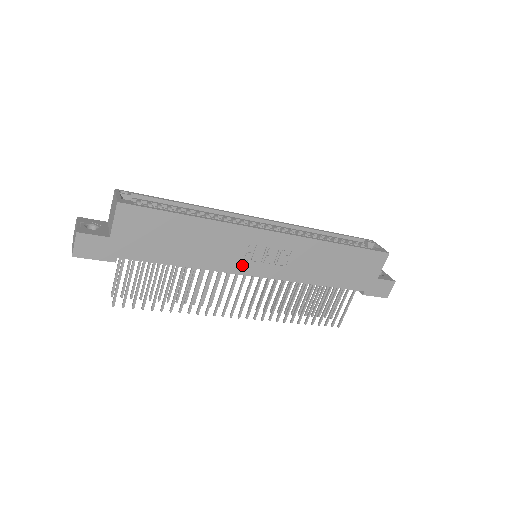
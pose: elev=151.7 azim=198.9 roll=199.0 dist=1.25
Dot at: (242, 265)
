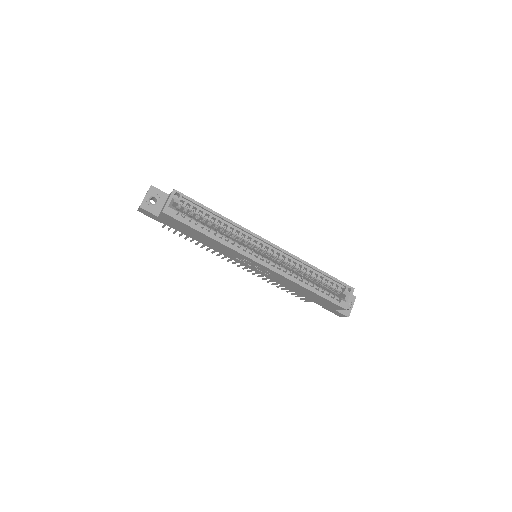
Dot at: (238, 260)
